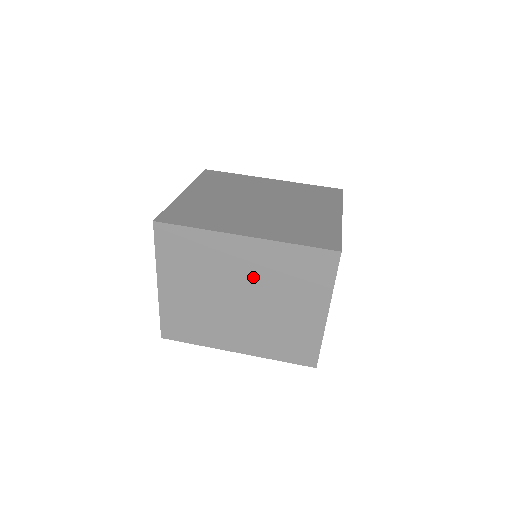
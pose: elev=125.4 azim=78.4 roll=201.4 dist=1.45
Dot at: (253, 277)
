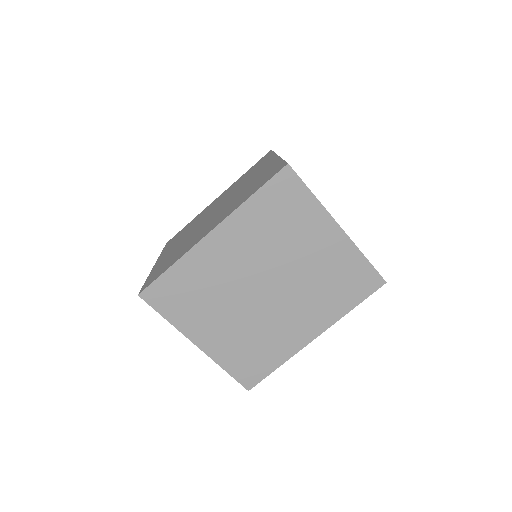
Dot at: (253, 259)
